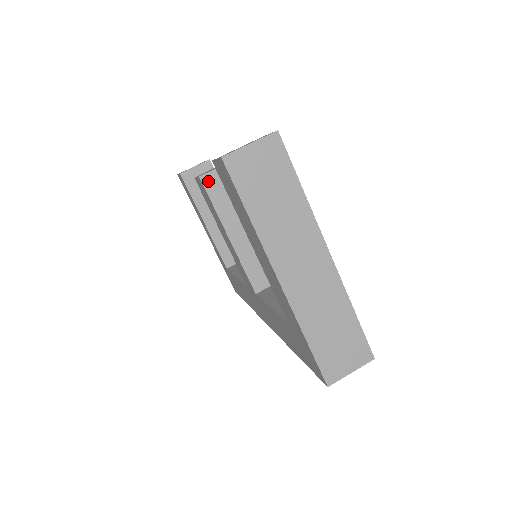
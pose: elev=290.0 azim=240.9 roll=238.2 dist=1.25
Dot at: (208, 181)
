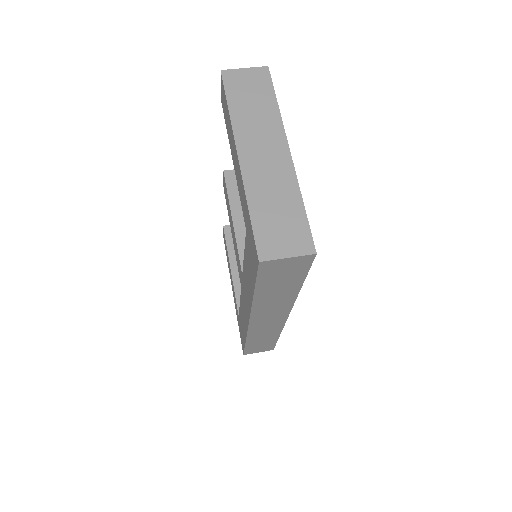
Dot at: (229, 175)
